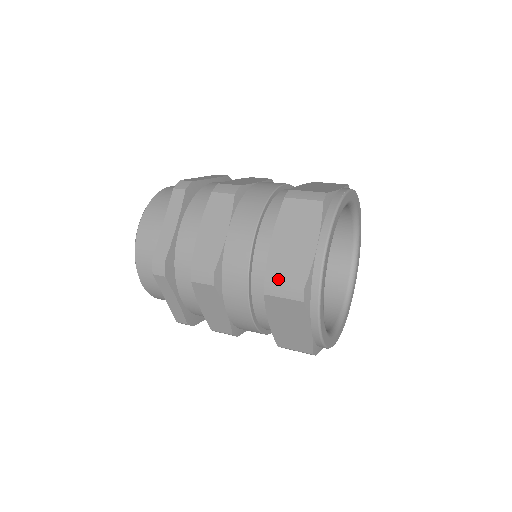
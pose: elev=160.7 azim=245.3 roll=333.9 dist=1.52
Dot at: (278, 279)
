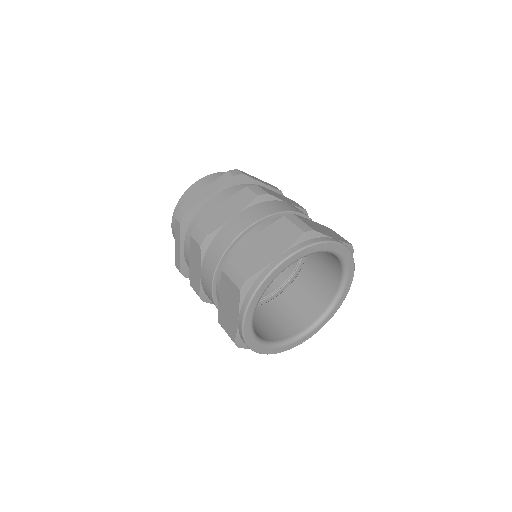
Dot at: (223, 327)
